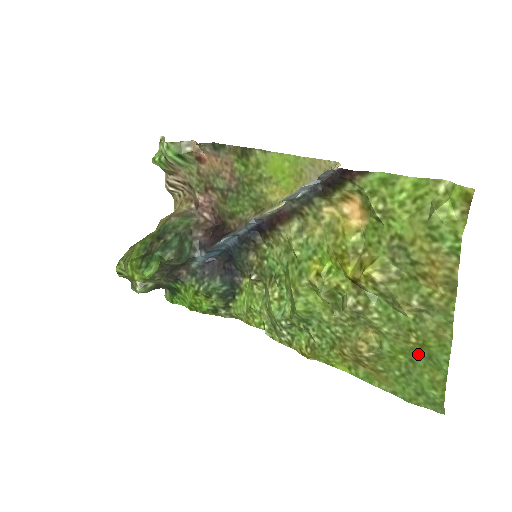
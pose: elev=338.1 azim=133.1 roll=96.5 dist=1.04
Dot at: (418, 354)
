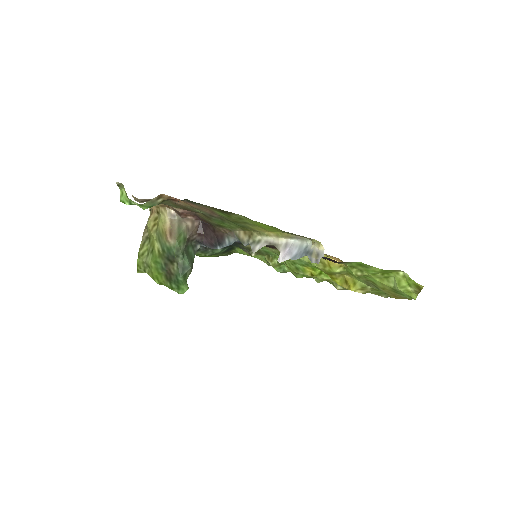
Dot at: occluded
